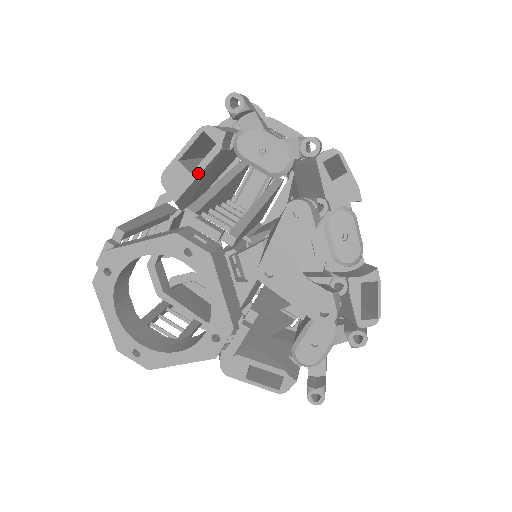
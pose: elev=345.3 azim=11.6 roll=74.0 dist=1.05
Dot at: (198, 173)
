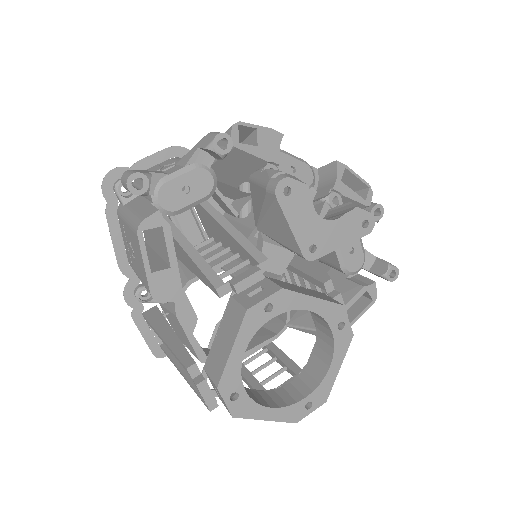
Dot at: (175, 261)
